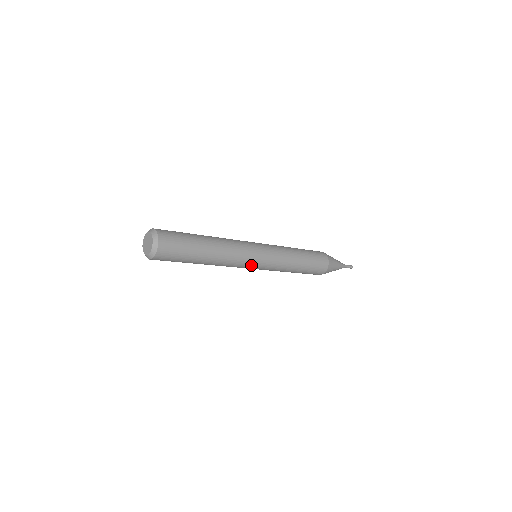
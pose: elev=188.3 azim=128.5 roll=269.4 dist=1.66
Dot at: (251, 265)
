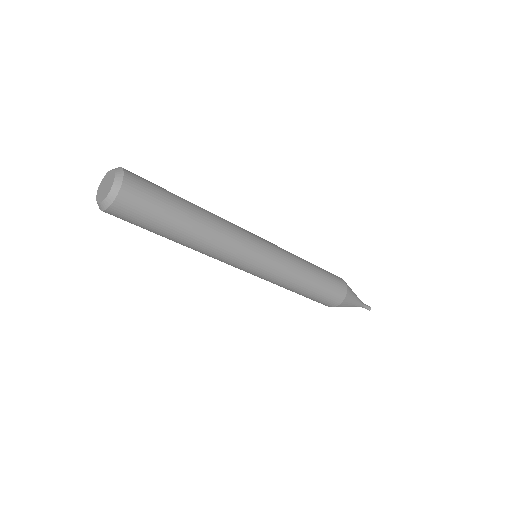
Dot at: (257, 244)
